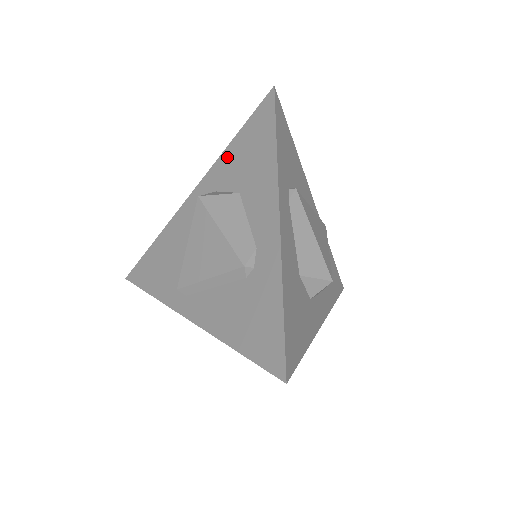
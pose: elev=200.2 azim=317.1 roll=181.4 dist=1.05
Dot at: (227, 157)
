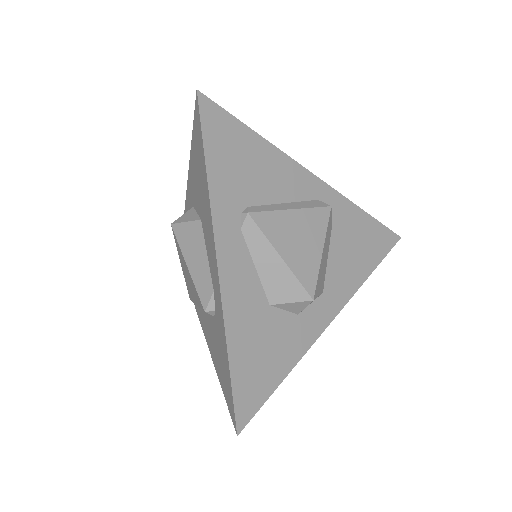
Dot at: (191, 169)
